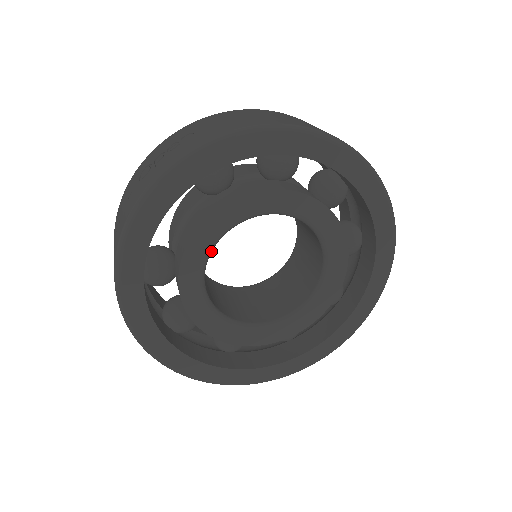
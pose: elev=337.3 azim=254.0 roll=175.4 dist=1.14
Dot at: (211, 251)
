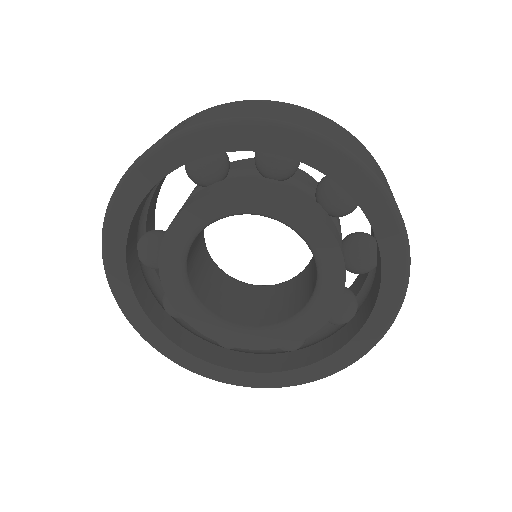
Dot at: (190, 243)
